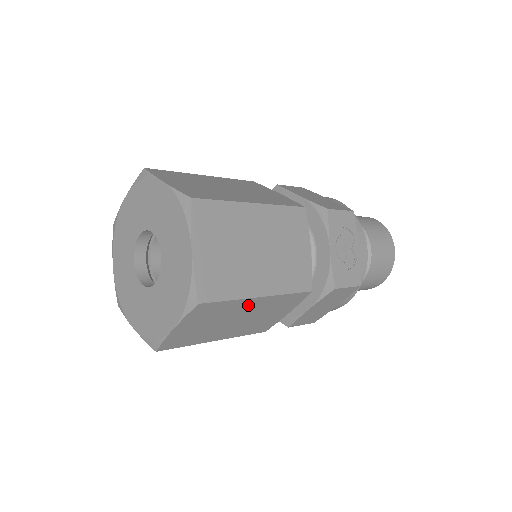
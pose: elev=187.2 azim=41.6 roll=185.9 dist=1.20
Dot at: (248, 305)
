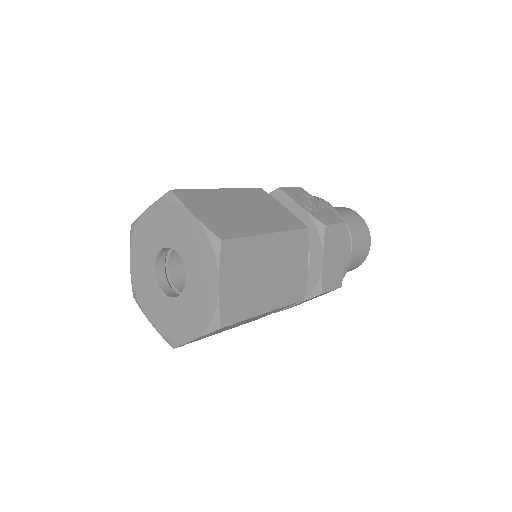
Dot at: (265, 247)
